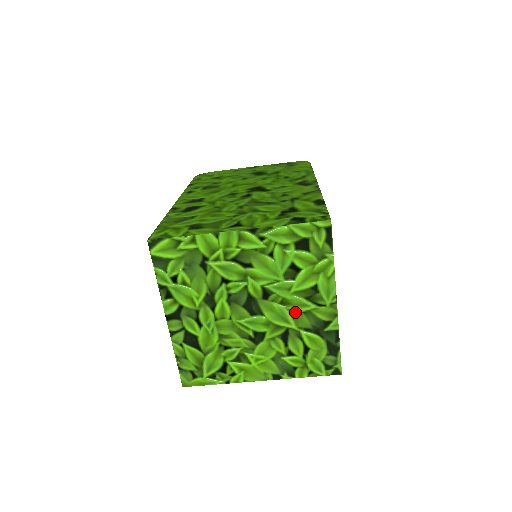
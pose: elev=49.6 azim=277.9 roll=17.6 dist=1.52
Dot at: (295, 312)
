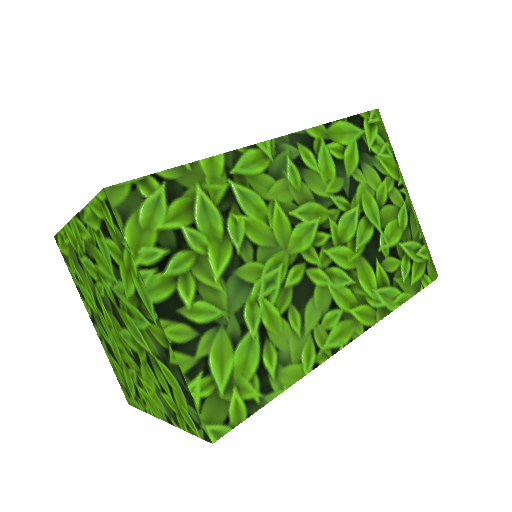
Dot at: (141, 328)
